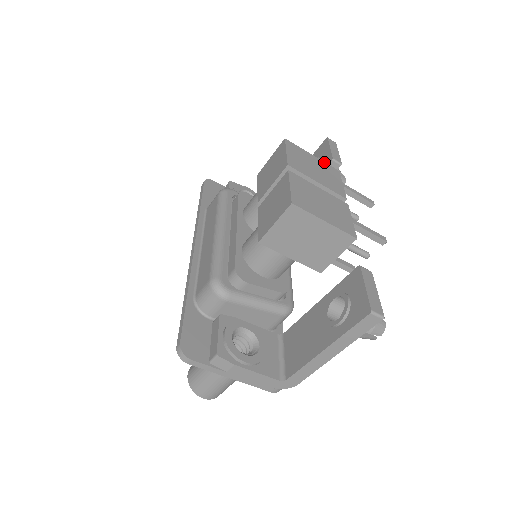
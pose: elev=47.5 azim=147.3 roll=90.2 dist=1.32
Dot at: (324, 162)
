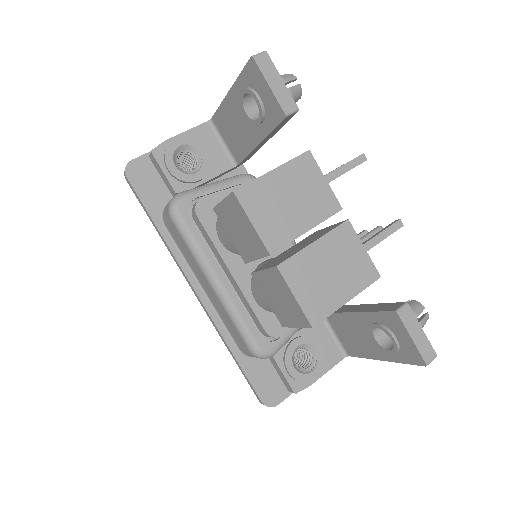
Dot at: (288, 162)
